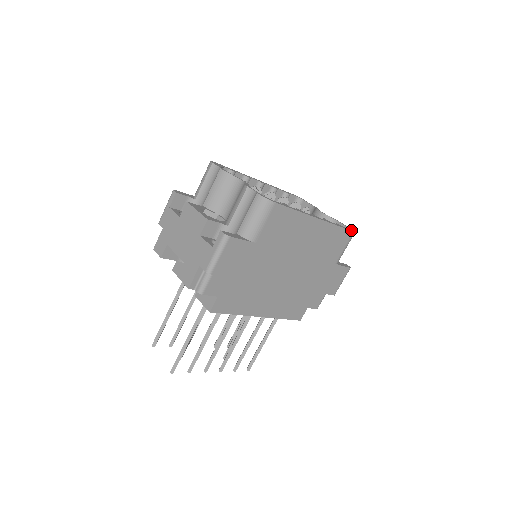
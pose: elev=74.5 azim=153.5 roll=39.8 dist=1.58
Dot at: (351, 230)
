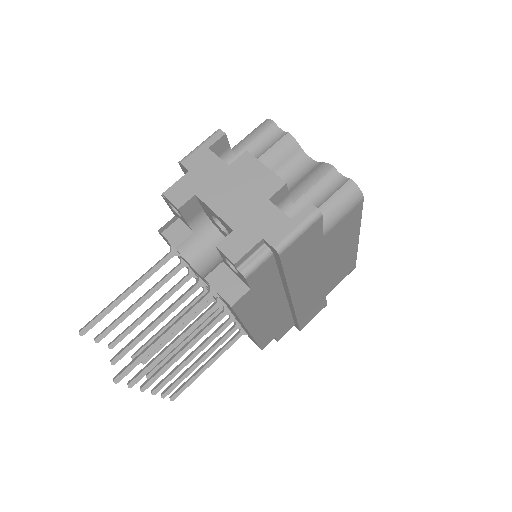
Dot at: occluded
